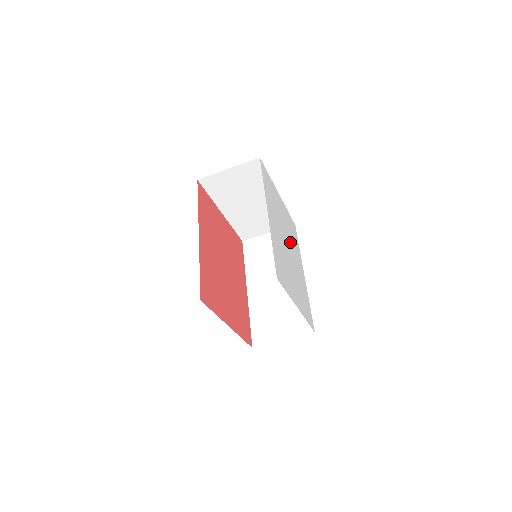
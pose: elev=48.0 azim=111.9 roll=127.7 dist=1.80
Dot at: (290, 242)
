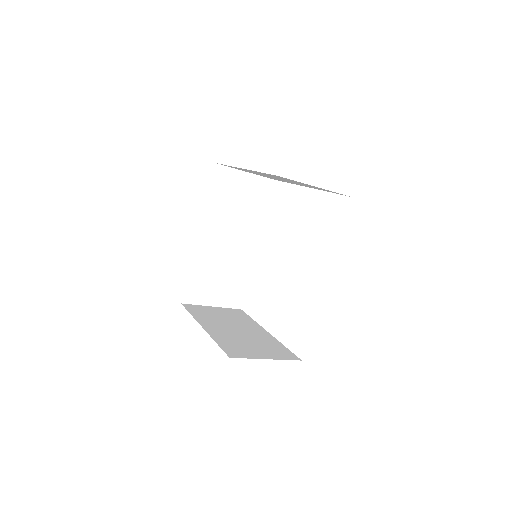
Dot at: occluded
